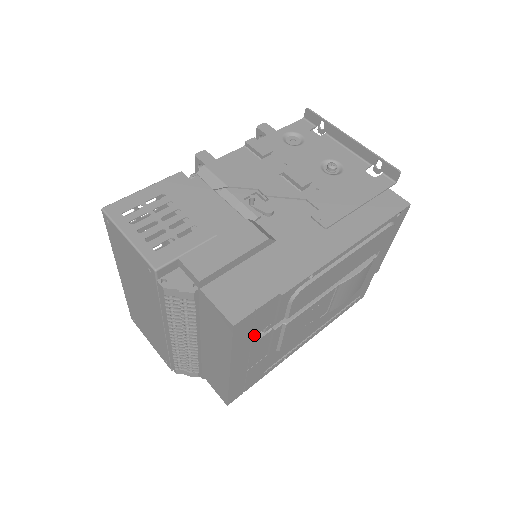
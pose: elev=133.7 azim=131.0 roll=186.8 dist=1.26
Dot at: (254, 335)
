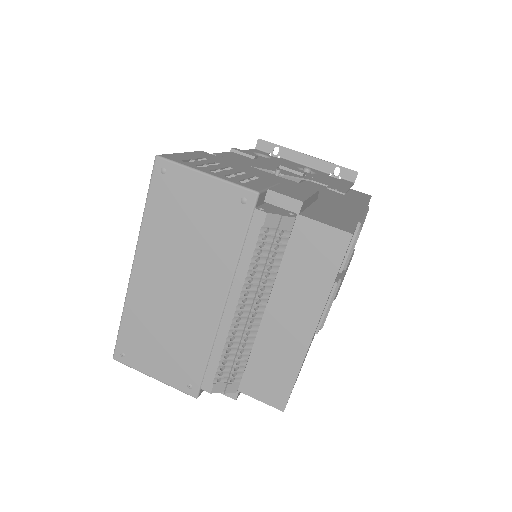
Dot at: occluded
